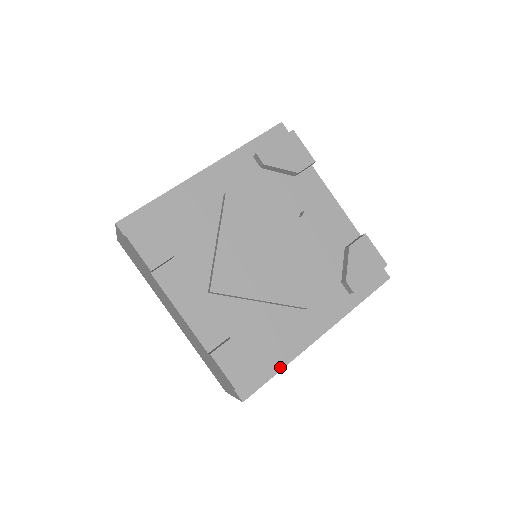
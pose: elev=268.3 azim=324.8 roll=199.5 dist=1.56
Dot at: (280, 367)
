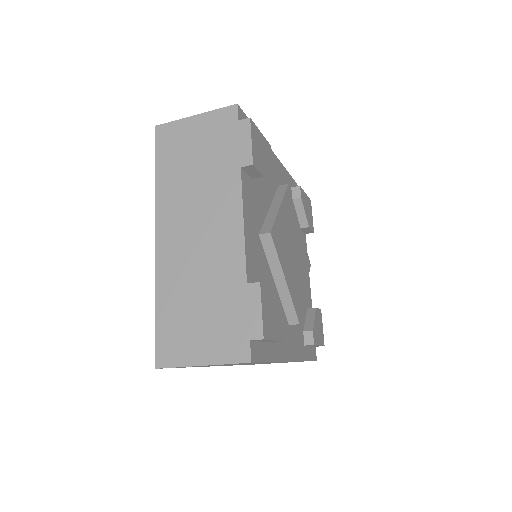
Dot at: (273, 358)
